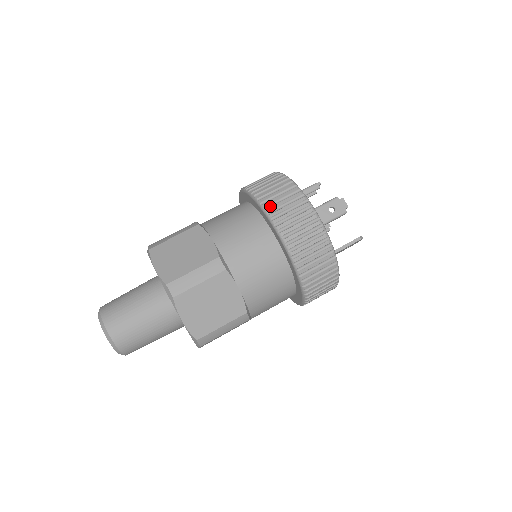
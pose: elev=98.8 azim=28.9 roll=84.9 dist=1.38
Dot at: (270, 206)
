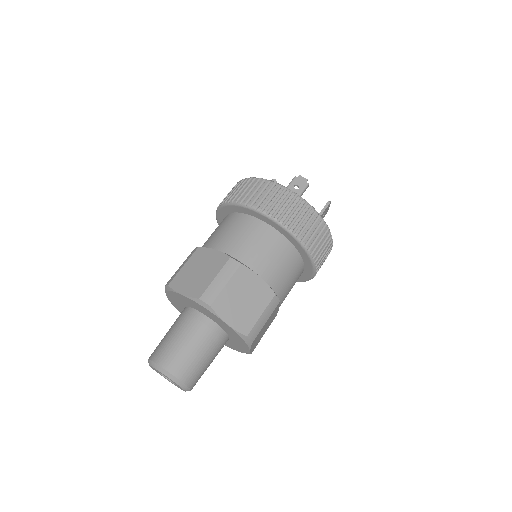
Dot at: (249, 201)
